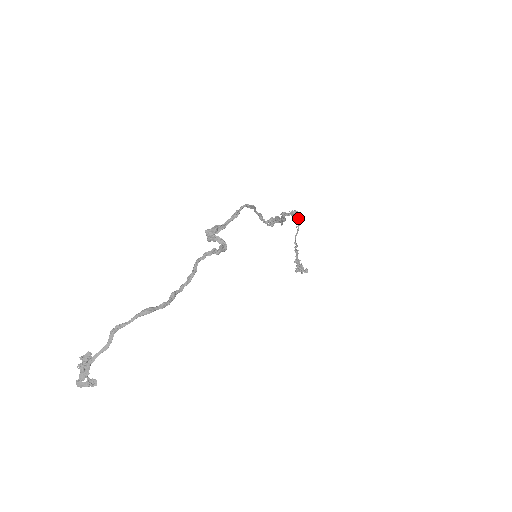
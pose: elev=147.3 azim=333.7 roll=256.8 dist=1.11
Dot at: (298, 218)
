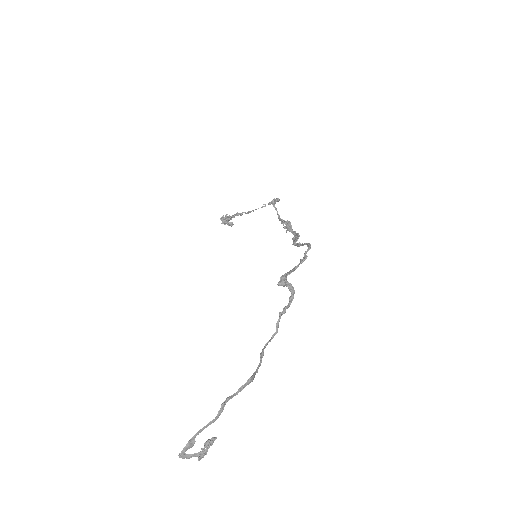
Dot at: (272, 200)
